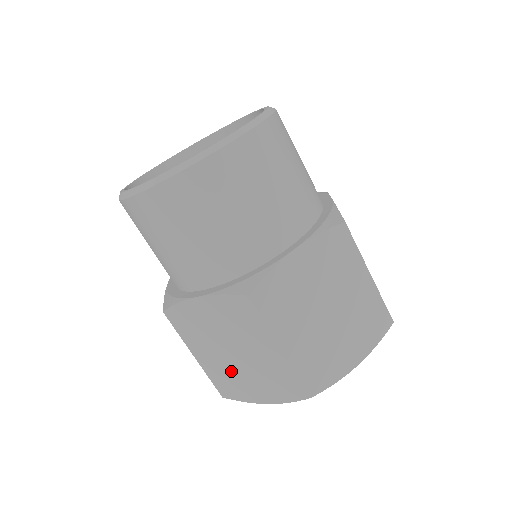
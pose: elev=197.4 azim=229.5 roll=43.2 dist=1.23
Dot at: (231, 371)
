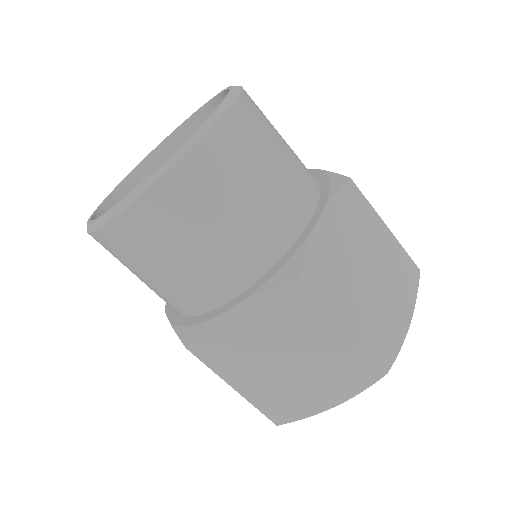
Dot at: occluded
